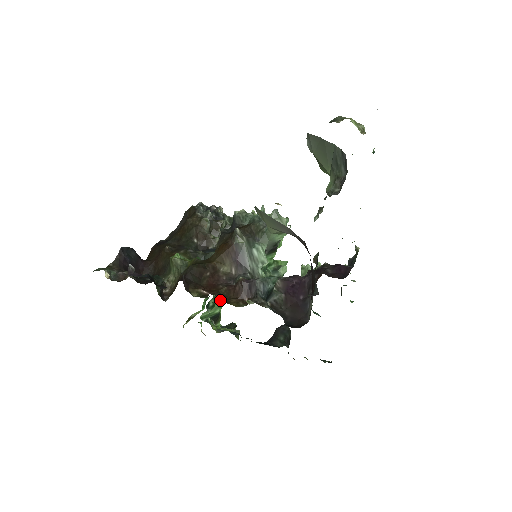
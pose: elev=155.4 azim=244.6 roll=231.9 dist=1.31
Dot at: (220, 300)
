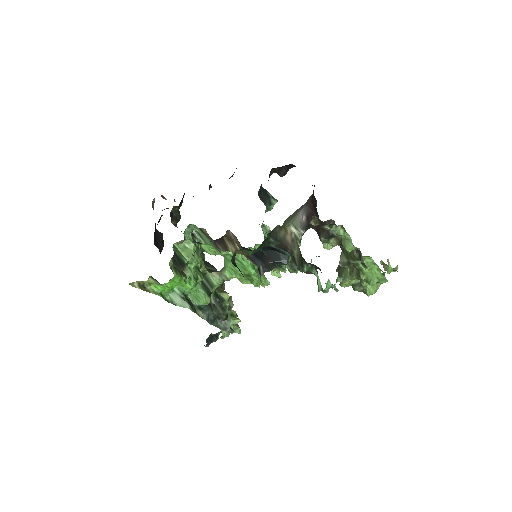
Dot at: (198, 258)
